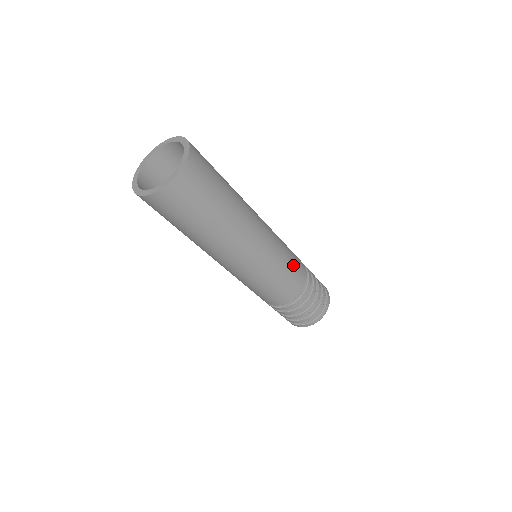
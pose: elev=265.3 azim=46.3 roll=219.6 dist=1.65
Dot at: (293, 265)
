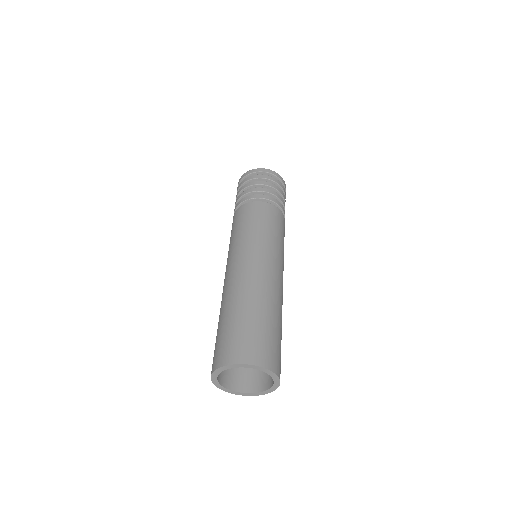
Dot at: occluded
